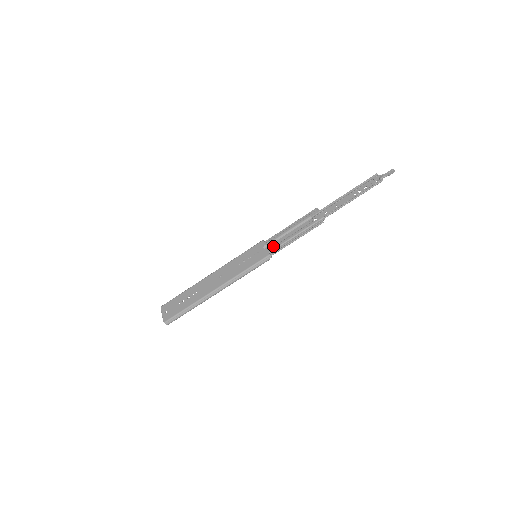
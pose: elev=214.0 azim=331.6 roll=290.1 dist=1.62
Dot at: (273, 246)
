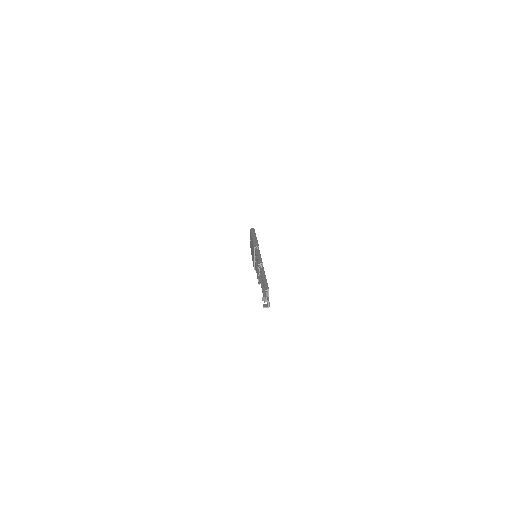
Dot at: (256, 262)
